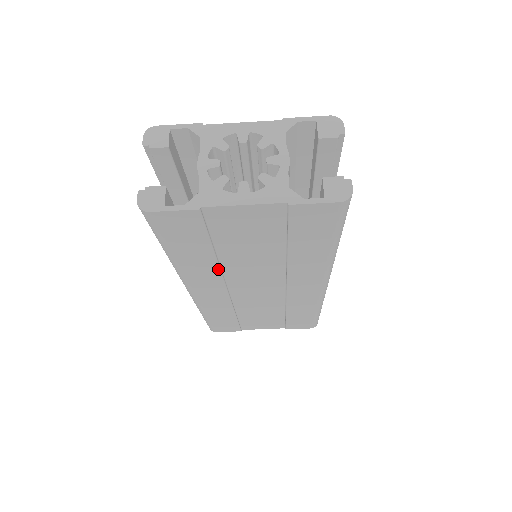
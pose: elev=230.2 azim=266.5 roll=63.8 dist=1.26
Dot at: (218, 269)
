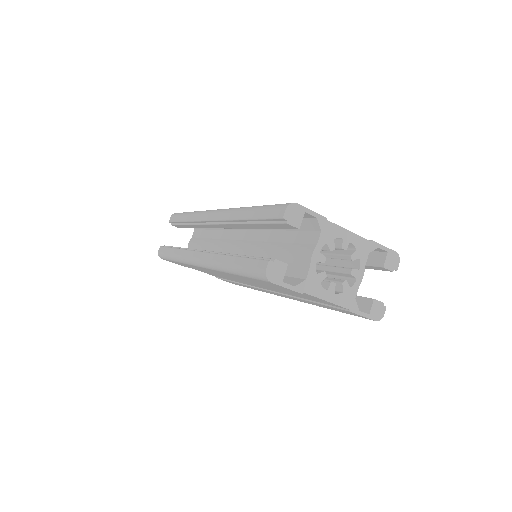
Dot at: occluded
